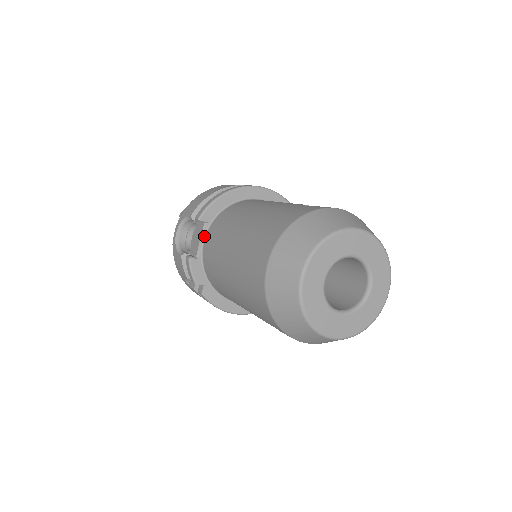
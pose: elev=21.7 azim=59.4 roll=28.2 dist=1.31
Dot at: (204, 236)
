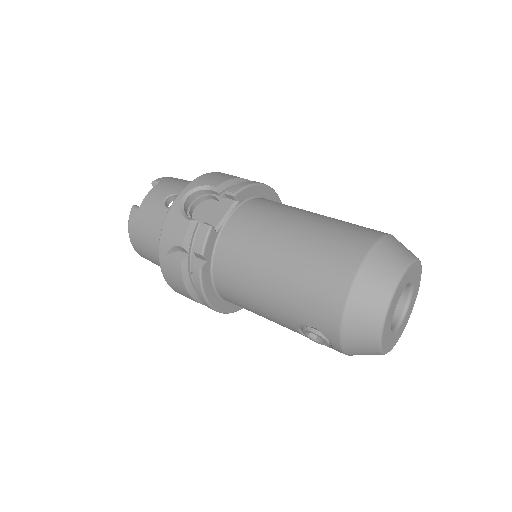
Dot at: (231, 212)
